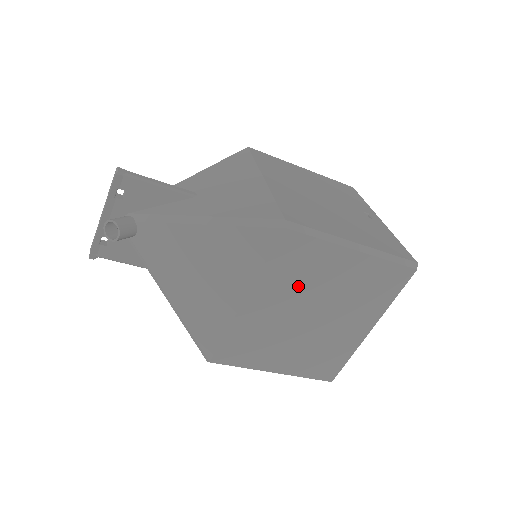
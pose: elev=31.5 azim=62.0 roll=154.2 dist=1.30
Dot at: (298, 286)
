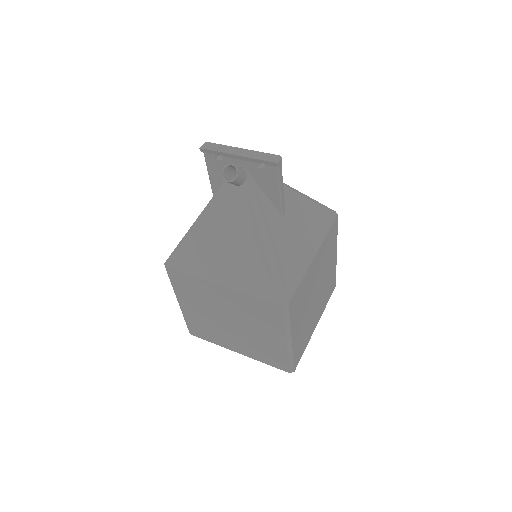
Dot at: (247, 314)
